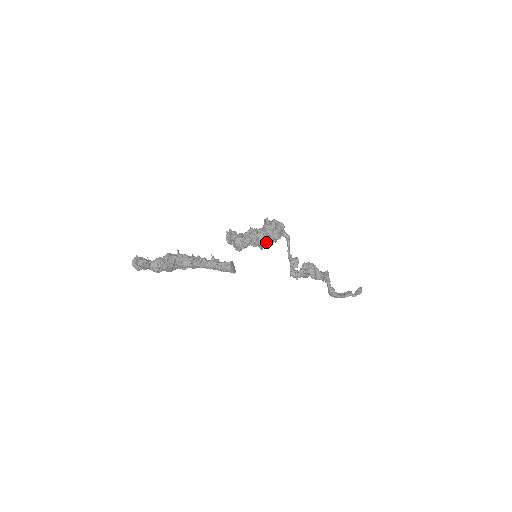
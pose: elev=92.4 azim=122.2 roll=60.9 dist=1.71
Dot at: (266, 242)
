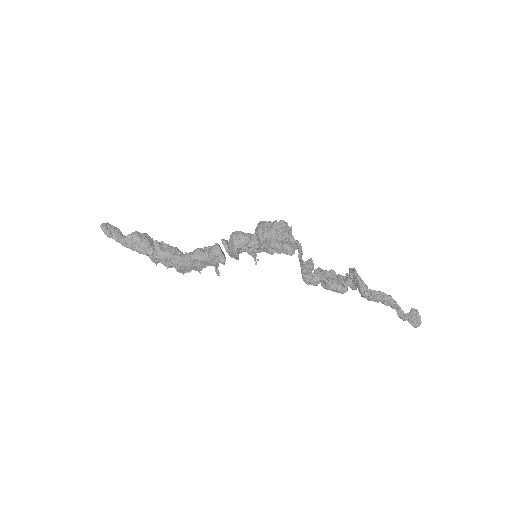
Dot at: (267, 234)
